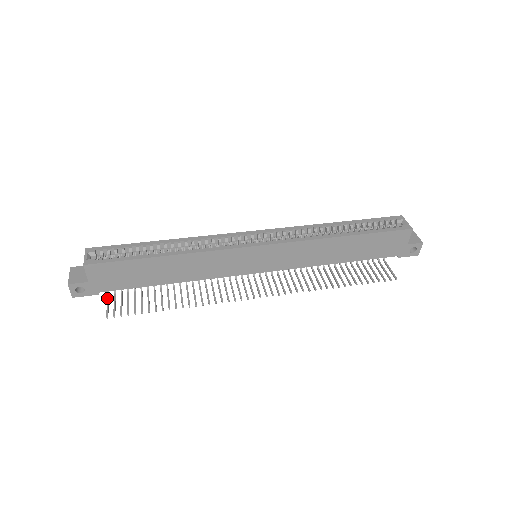
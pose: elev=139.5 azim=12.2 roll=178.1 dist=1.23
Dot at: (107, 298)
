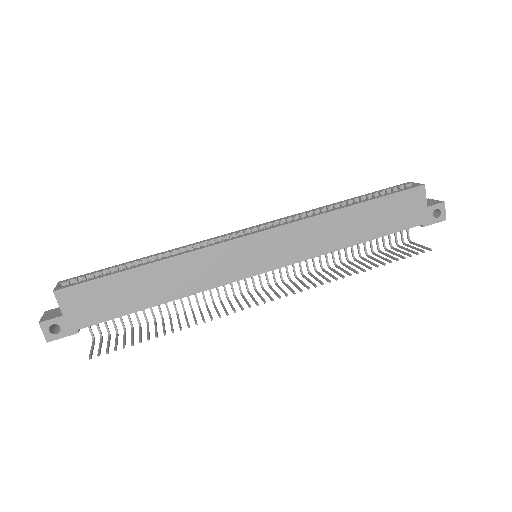
Dot at: (92, 343)
